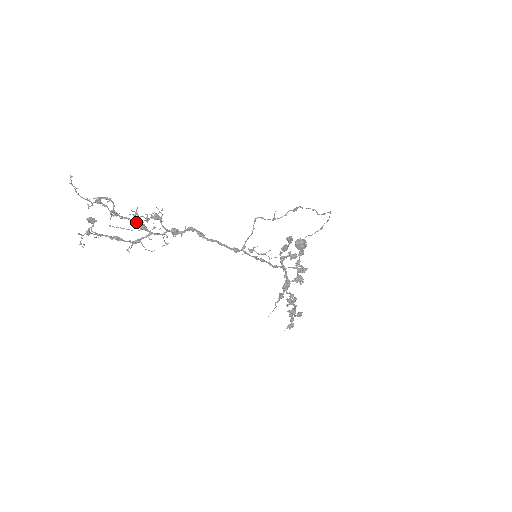
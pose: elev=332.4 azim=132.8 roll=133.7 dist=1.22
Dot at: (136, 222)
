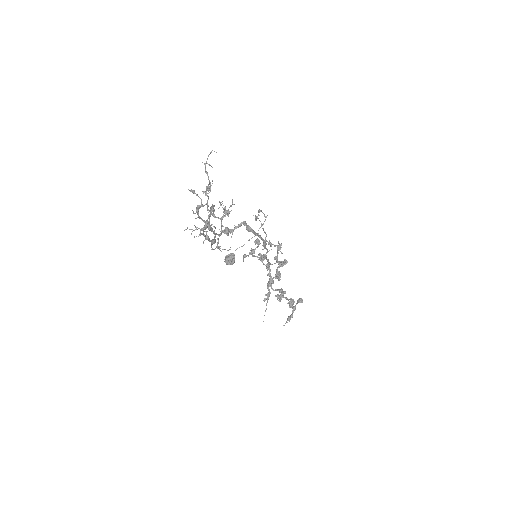
Dot at: occluded
